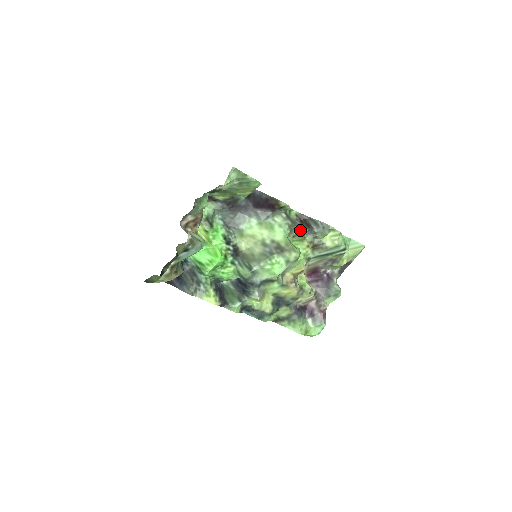
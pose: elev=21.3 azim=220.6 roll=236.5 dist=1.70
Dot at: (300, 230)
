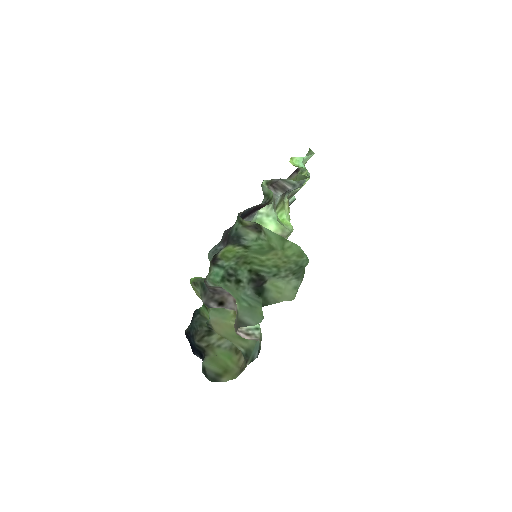
Dot at: (278, 199)
